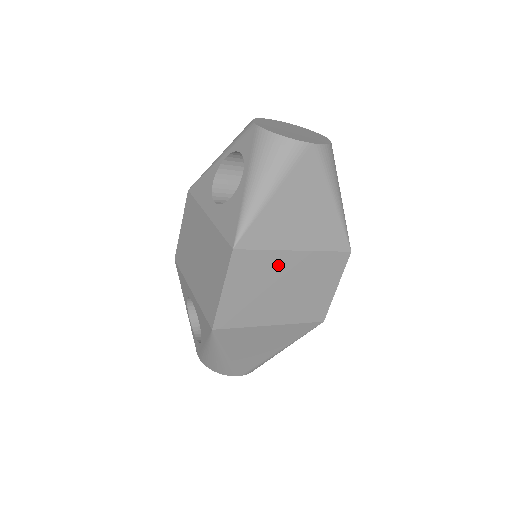
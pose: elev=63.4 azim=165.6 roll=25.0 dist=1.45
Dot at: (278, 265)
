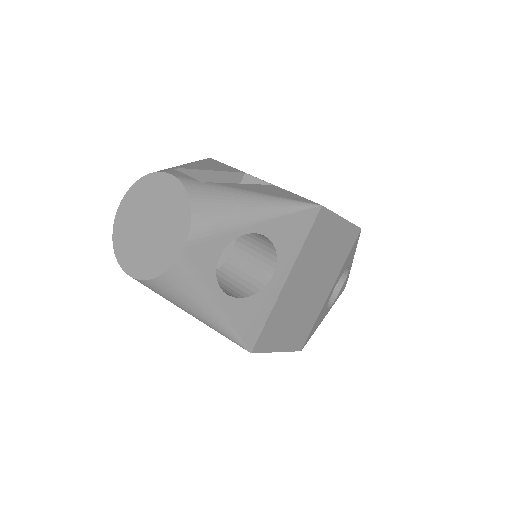
Dot at: occluded
